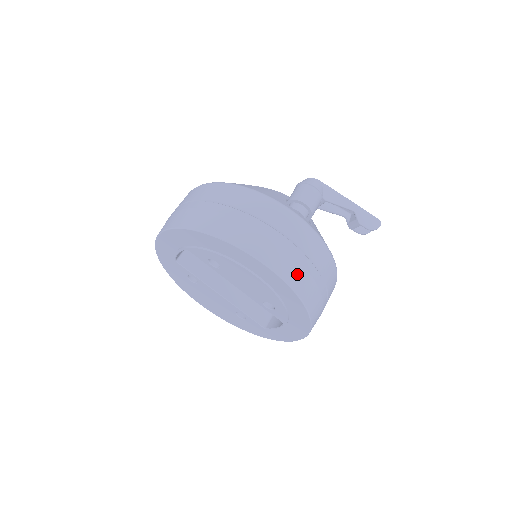
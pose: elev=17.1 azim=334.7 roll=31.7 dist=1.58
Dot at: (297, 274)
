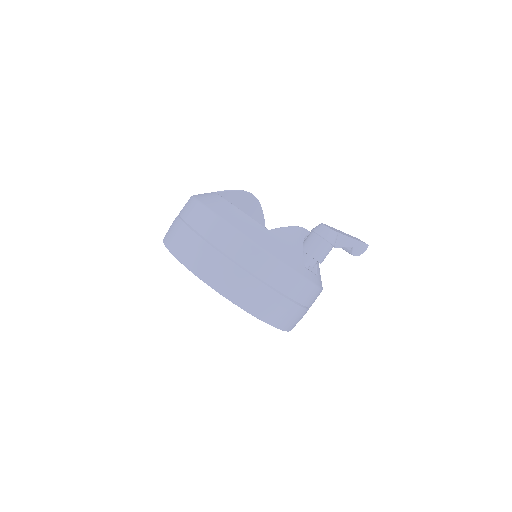
Dot at: (295, 322)
